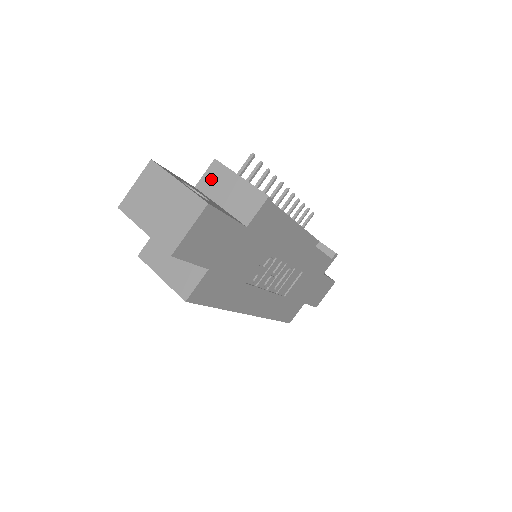
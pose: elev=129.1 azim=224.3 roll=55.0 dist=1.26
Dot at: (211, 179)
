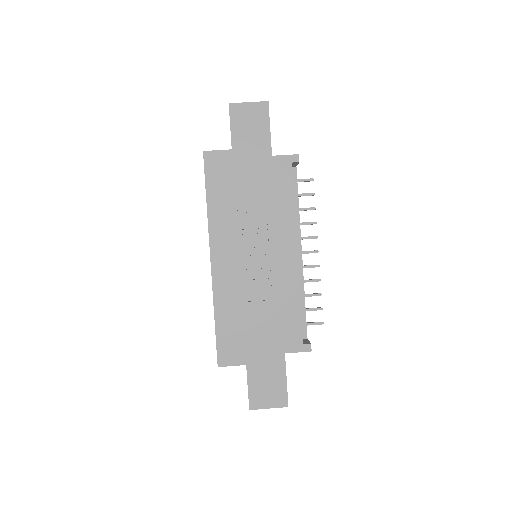
Dot at: occluded
